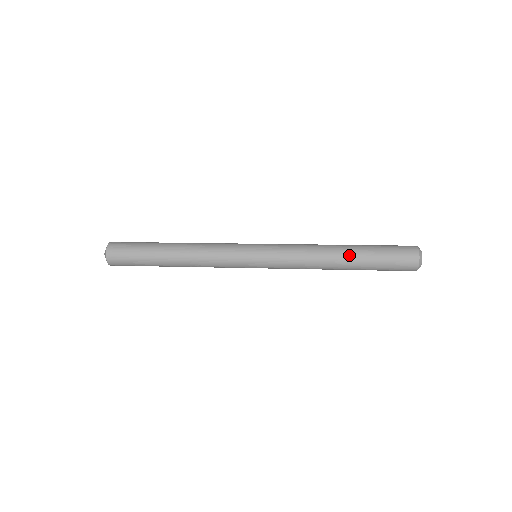
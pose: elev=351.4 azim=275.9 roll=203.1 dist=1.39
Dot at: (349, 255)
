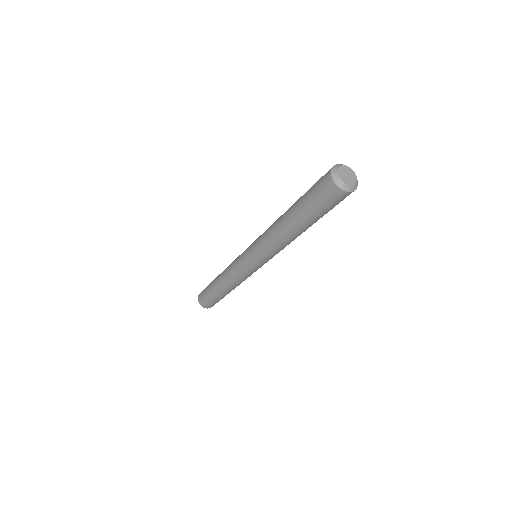
Dot at: (290, 207)
